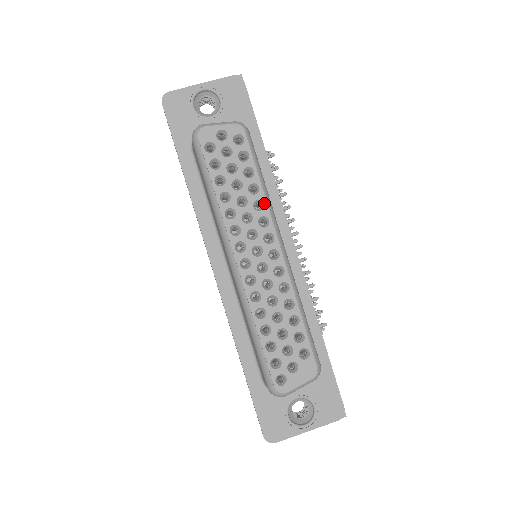
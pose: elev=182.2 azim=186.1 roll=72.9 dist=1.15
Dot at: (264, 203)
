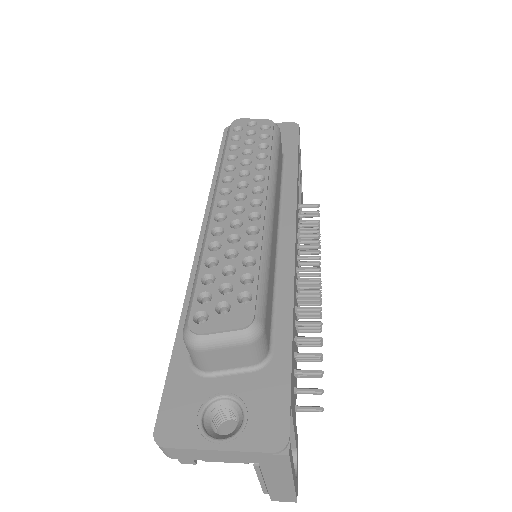
Dot at: (267, 166)
